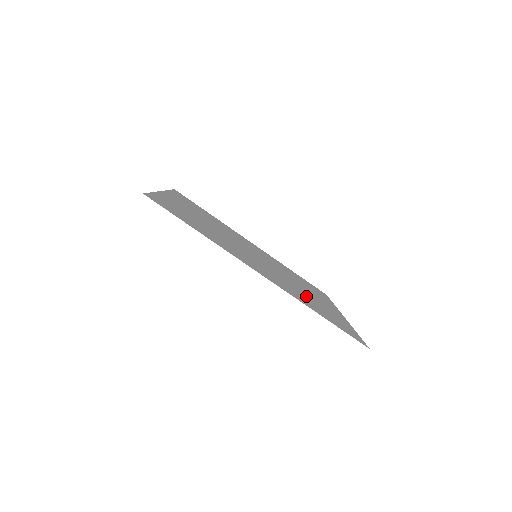
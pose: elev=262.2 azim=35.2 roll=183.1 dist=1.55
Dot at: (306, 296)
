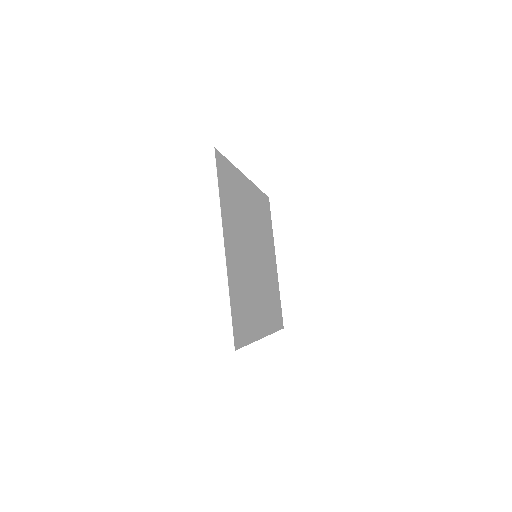
Dot at: (271, 291)
